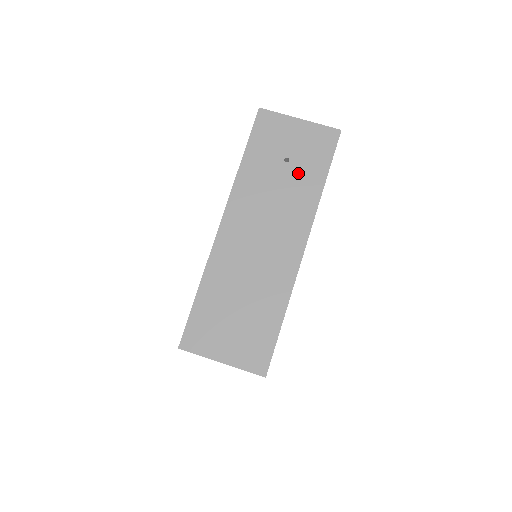
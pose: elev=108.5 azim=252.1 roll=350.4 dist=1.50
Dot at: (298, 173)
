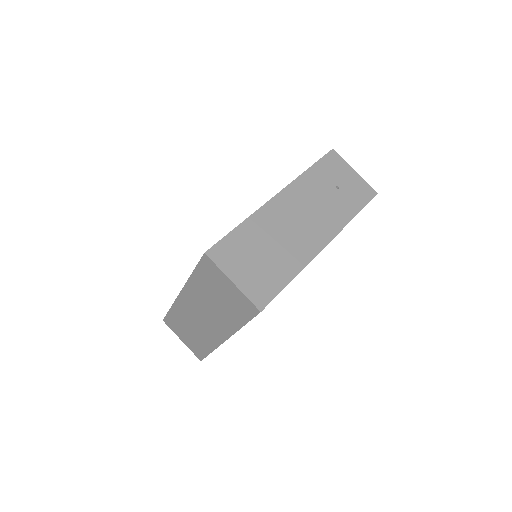
Dot at: (341, 199)
